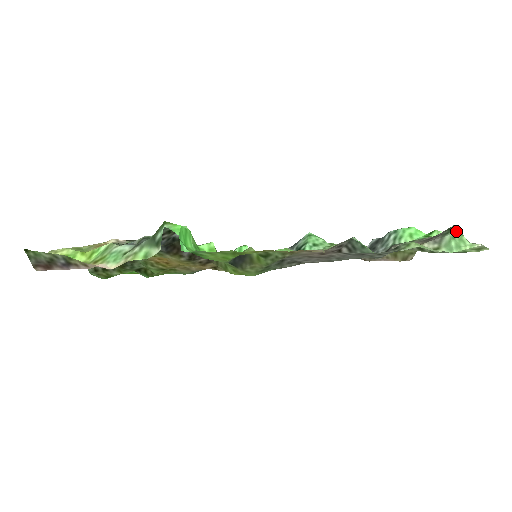
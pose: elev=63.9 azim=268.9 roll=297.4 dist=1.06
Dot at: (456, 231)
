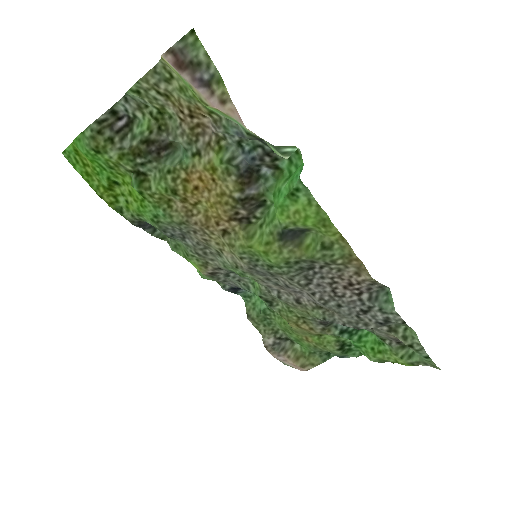
Dot at: occluded
